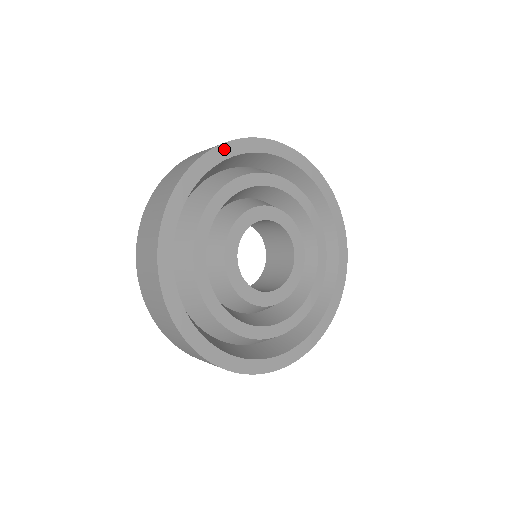
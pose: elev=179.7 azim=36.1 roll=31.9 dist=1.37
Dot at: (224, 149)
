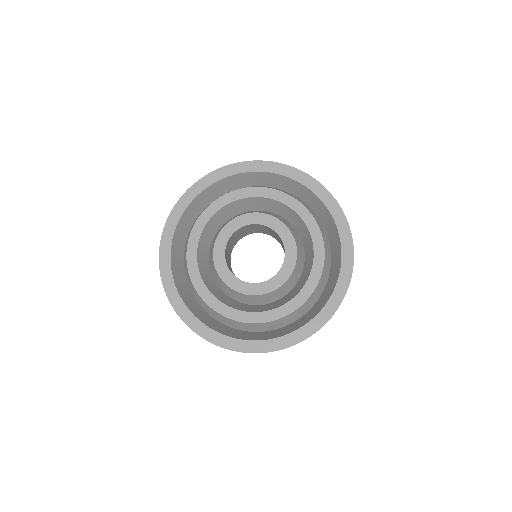
Dot at: (167, 232)
